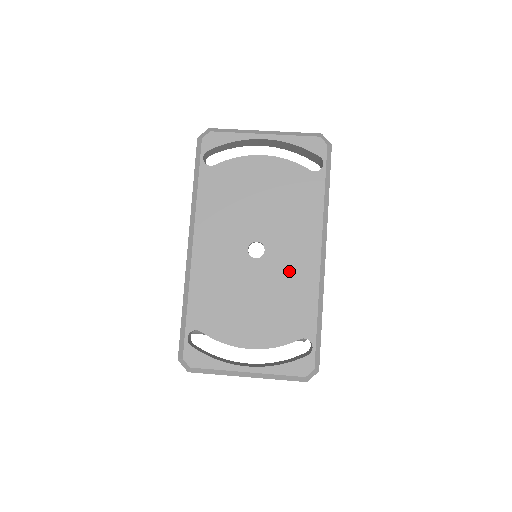
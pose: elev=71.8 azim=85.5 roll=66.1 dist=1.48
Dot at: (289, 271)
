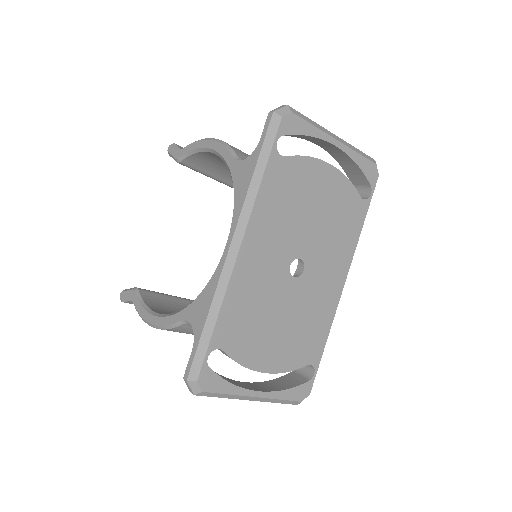
Dot at: (317, 296)
